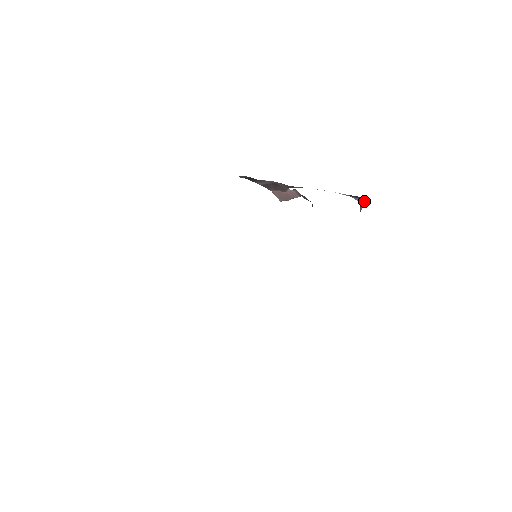
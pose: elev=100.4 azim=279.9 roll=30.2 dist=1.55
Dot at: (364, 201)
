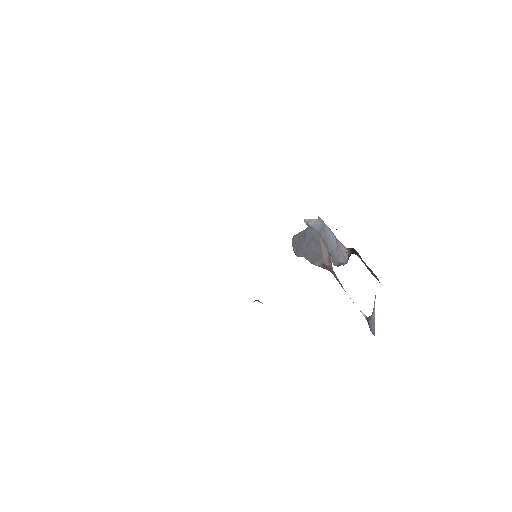
Dot at: occluded
